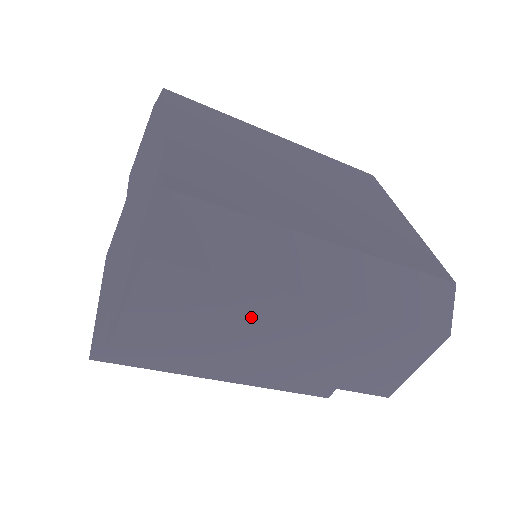
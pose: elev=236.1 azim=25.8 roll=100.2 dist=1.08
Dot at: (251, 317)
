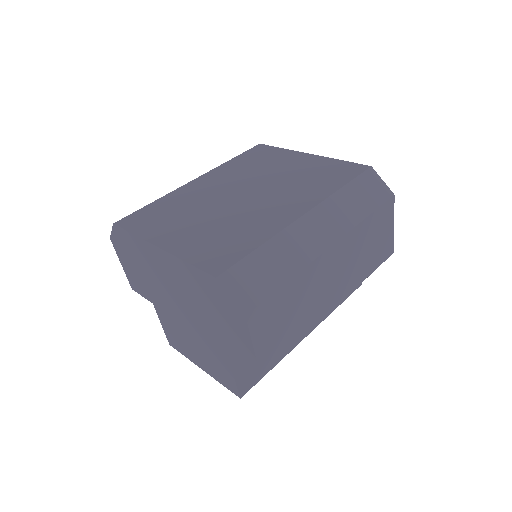
Dot at: (307, 289)
